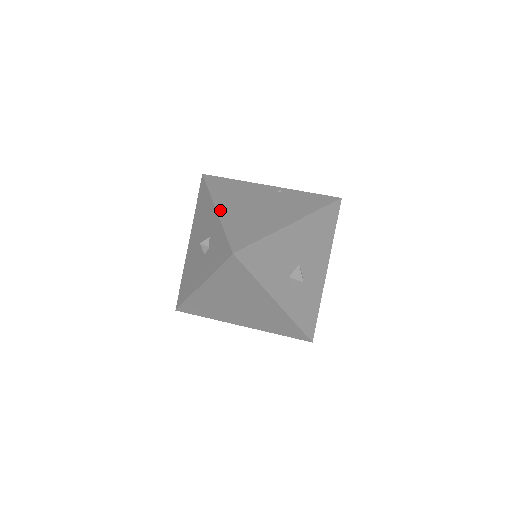
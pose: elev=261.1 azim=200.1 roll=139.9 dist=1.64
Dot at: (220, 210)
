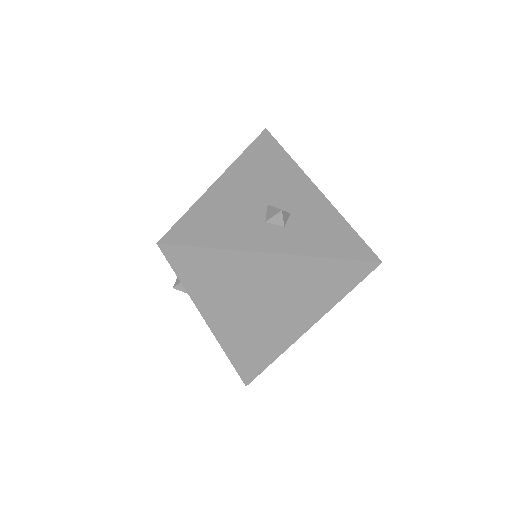
Dot at: occluded
